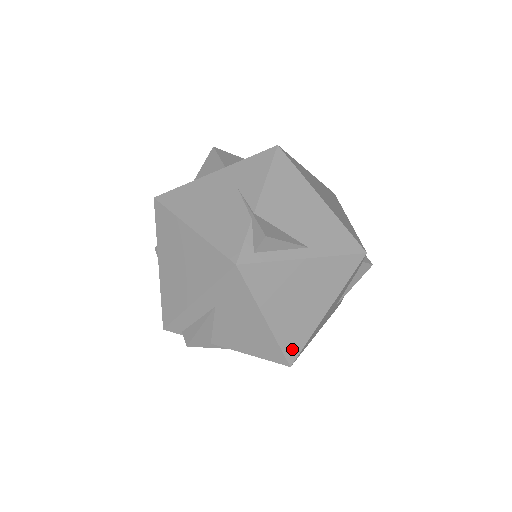
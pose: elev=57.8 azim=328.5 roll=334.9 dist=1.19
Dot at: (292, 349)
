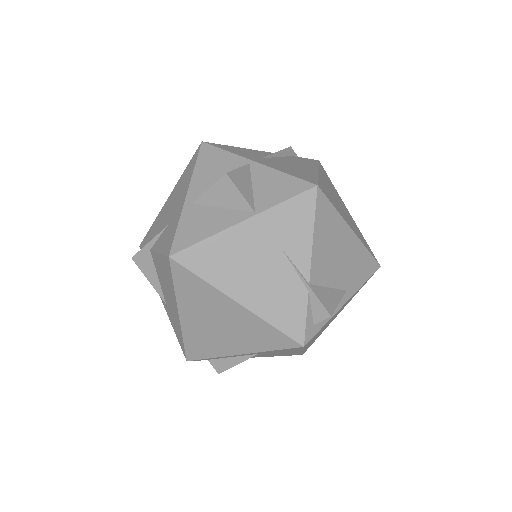
Dot at: occluded
